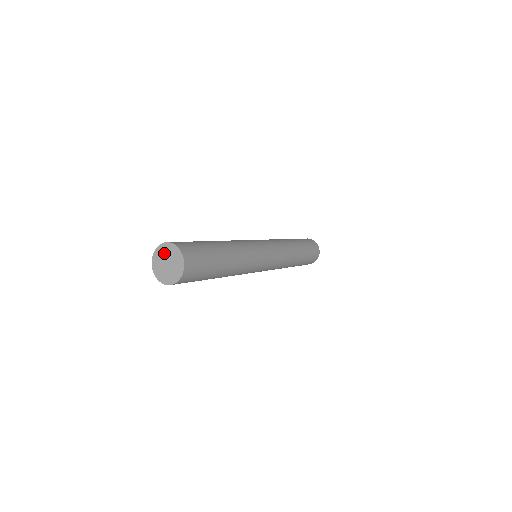
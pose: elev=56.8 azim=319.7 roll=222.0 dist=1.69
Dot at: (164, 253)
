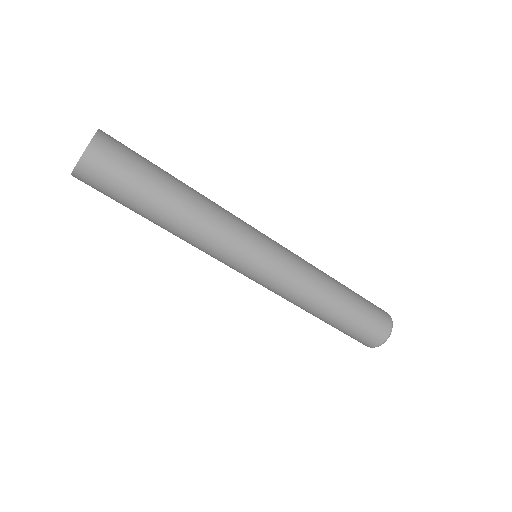
Dot at: occluded
